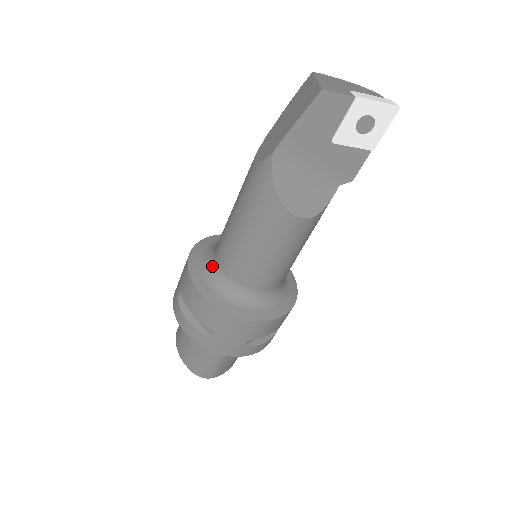
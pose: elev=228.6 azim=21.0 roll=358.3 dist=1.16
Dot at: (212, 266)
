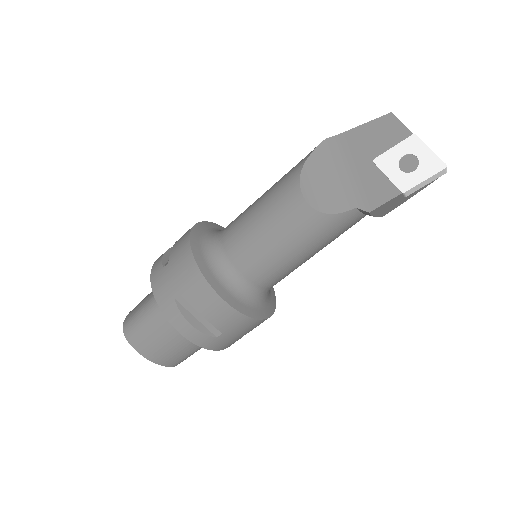
Dot at: occluded
